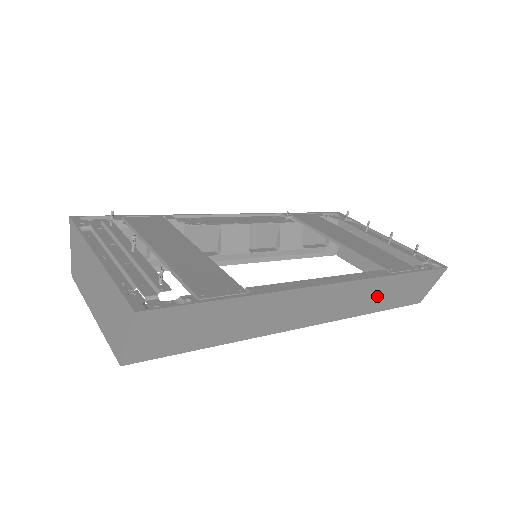
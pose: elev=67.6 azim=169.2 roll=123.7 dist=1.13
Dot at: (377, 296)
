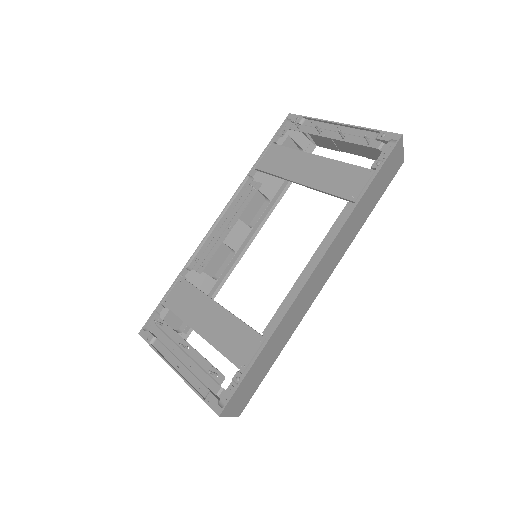
Dot at: (358, 218)
